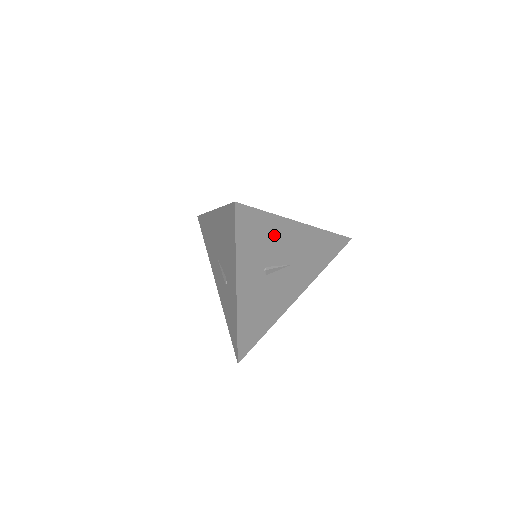
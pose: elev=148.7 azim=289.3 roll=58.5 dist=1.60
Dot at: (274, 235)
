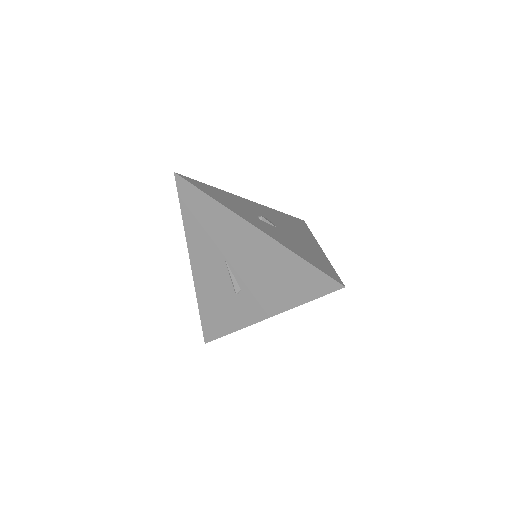
Dot at: occluded
